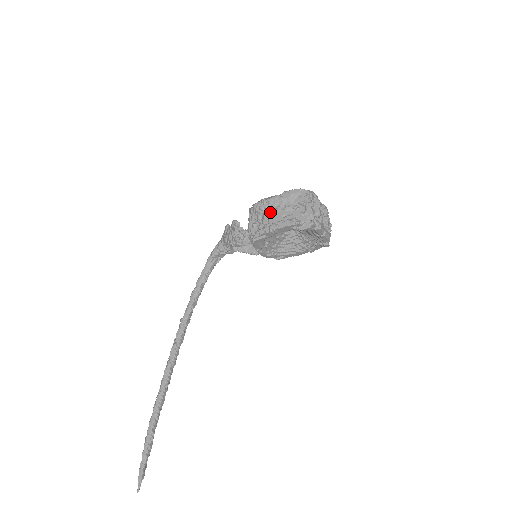
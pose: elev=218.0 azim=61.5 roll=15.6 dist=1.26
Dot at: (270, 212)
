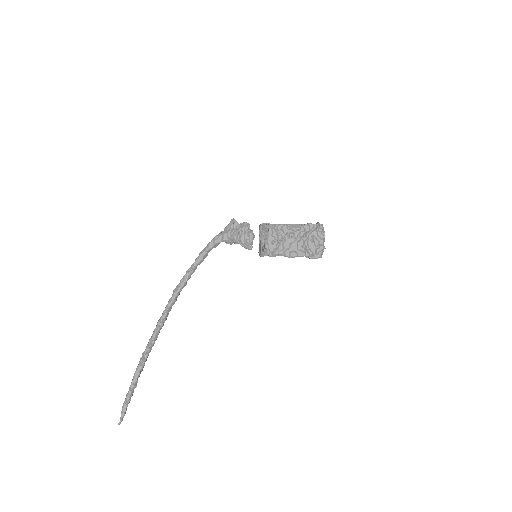
Dot at: (292, 238)
